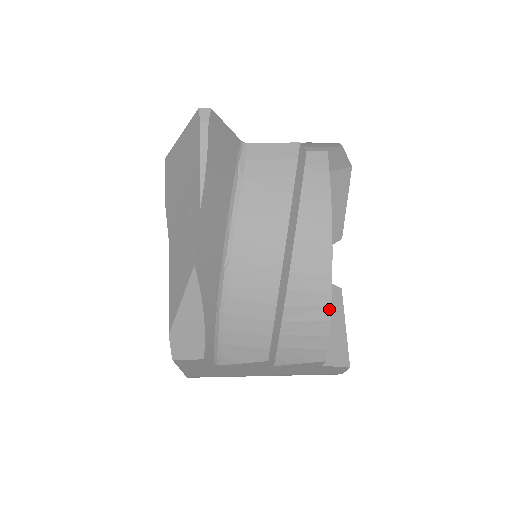
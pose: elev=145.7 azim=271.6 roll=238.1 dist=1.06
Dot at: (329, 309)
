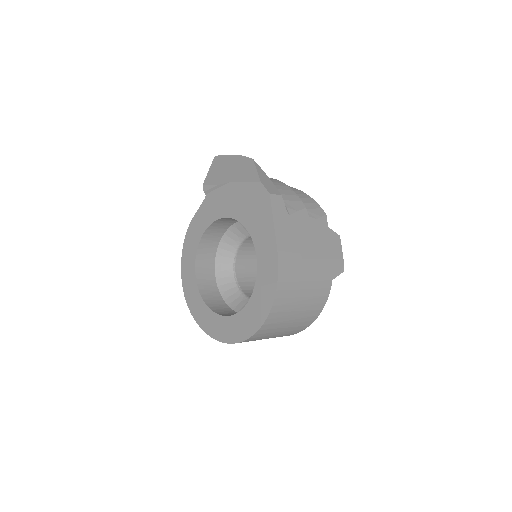
Dot at: (307, 195)
